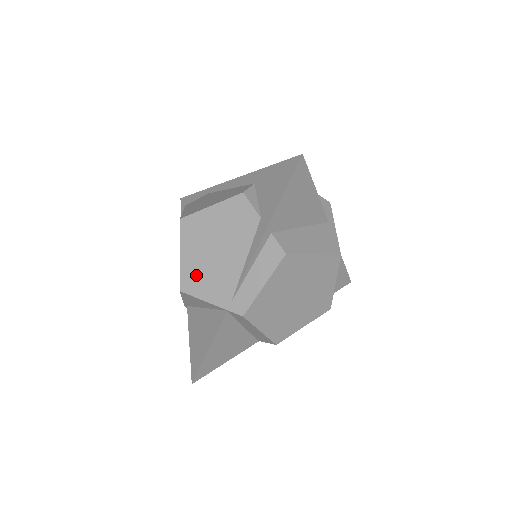
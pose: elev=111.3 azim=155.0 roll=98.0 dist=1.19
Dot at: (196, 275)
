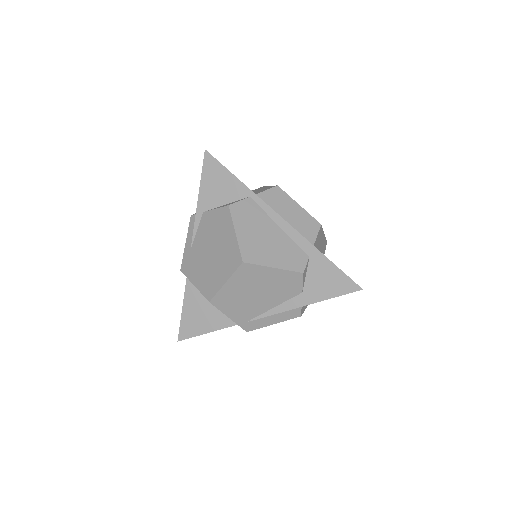
Dot at: (230, 300)
